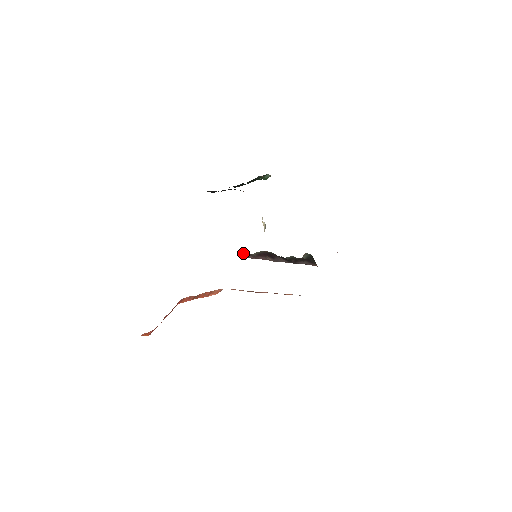
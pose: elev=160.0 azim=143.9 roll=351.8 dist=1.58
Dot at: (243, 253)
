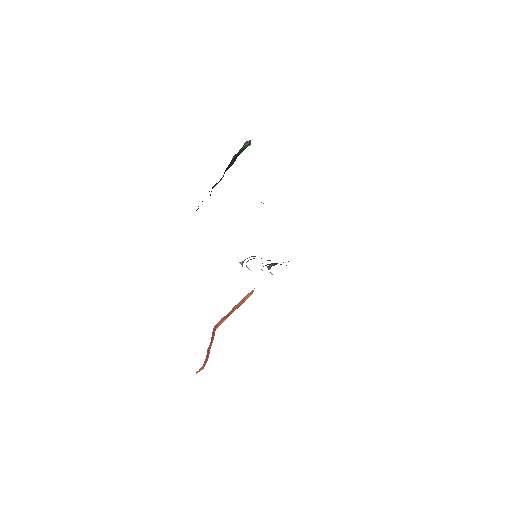
Dot at: (242, 261)
